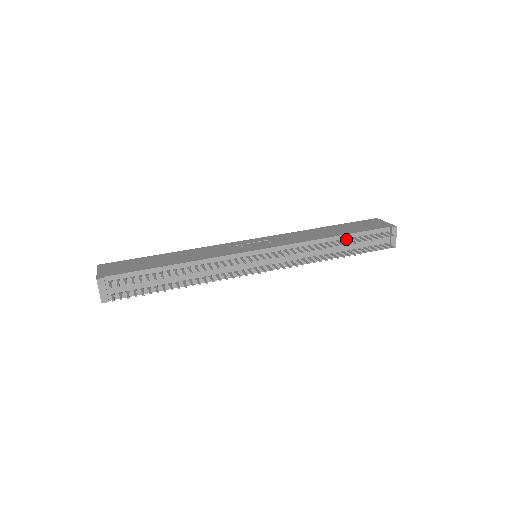
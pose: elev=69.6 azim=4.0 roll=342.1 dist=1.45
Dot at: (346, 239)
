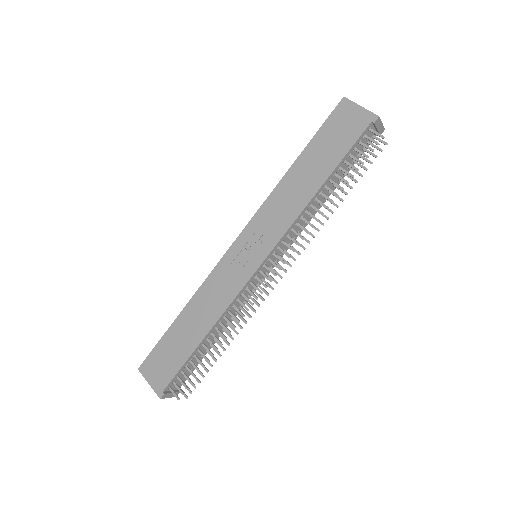
Dot at: (332, 176)
